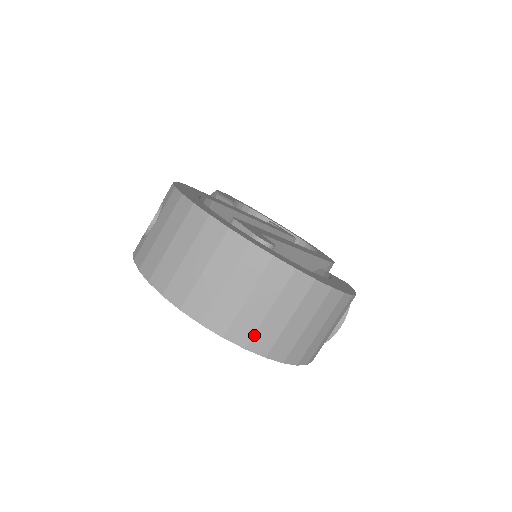
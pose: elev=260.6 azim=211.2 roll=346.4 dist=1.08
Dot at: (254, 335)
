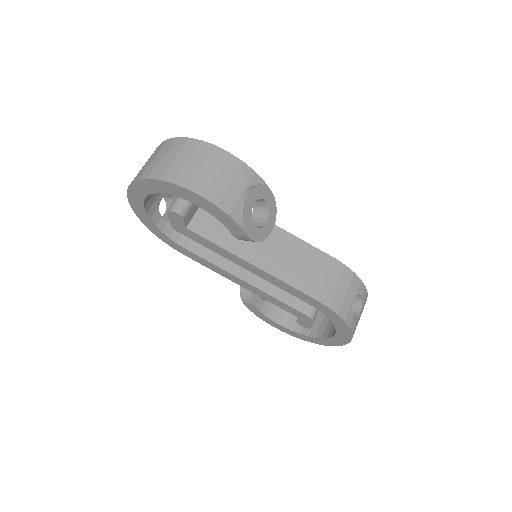
Dot at: (154, 171)
